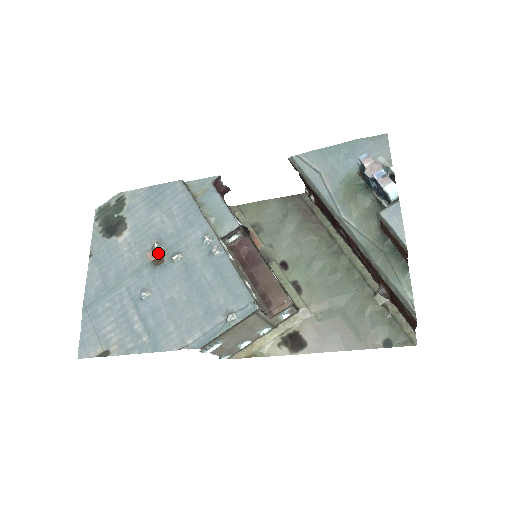
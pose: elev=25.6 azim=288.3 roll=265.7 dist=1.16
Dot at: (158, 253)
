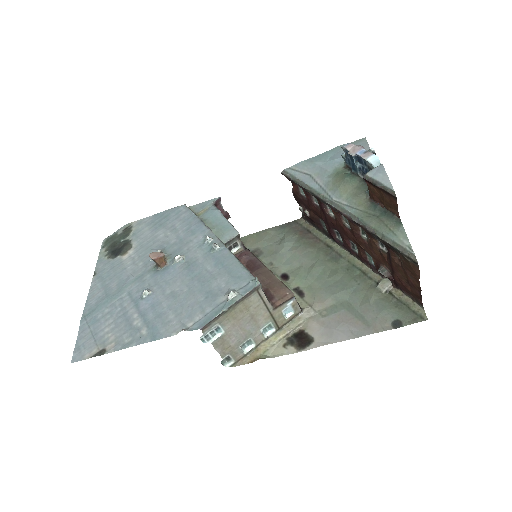
Dot at: (161, 253)
